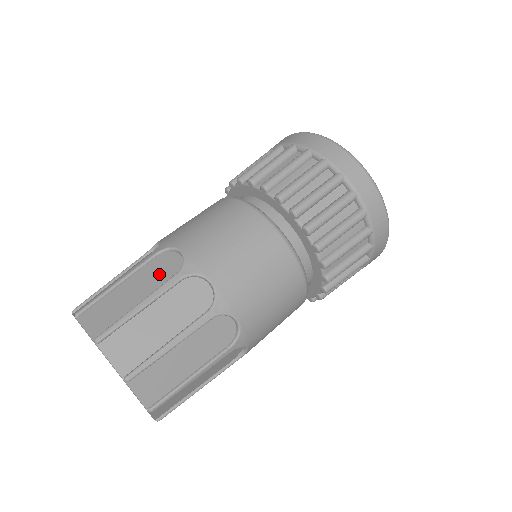
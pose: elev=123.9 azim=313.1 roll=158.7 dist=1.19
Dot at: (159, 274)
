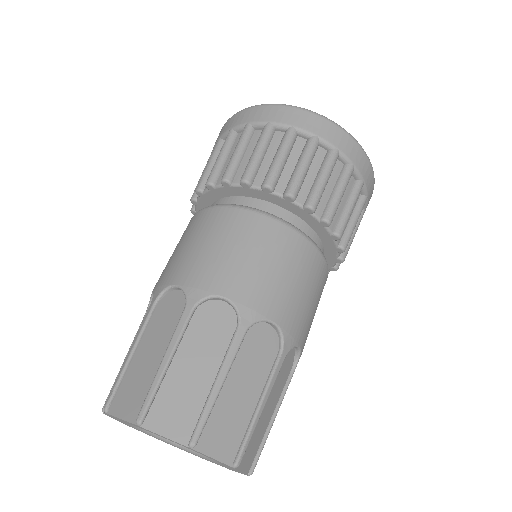
Dot at: (168, 320)
